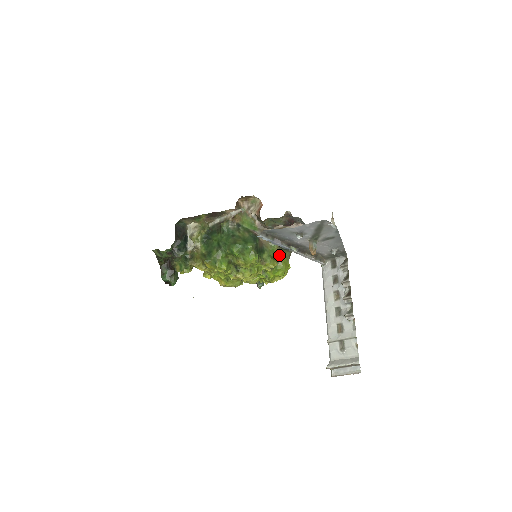
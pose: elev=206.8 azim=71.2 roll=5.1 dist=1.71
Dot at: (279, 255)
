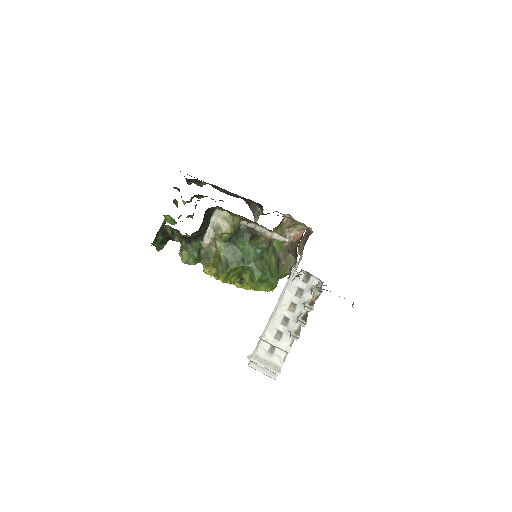
Dot at: (281, 277)
